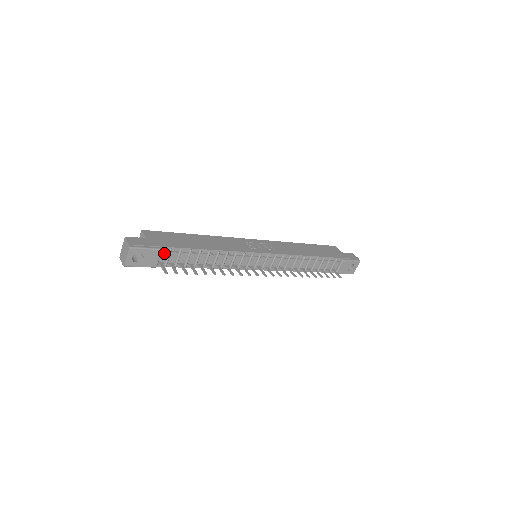
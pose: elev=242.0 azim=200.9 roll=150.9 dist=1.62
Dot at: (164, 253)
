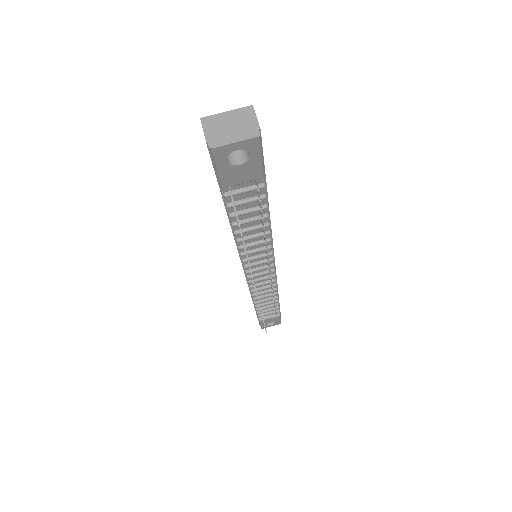
Dot at: occluded
